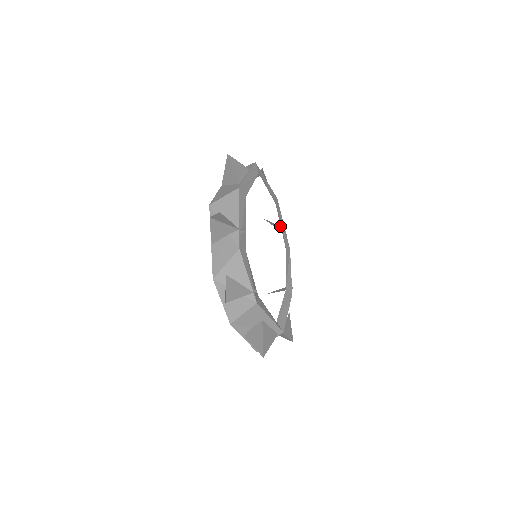
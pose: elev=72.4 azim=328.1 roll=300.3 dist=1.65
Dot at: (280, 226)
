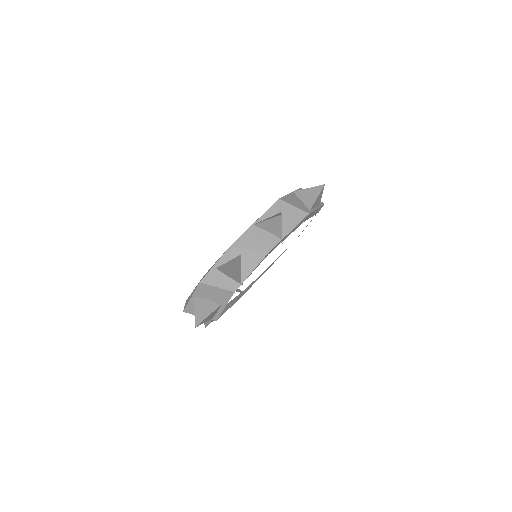
Dot at: occluded
